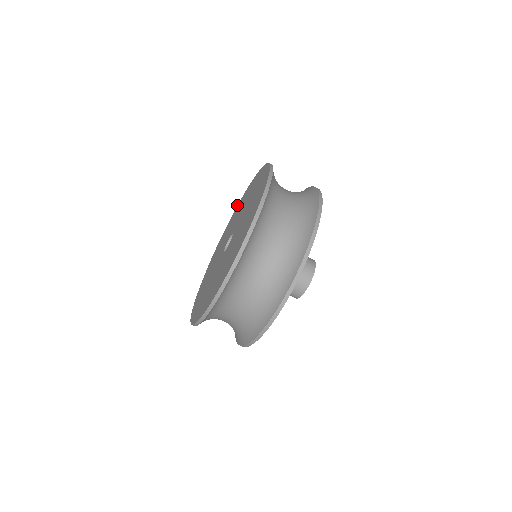
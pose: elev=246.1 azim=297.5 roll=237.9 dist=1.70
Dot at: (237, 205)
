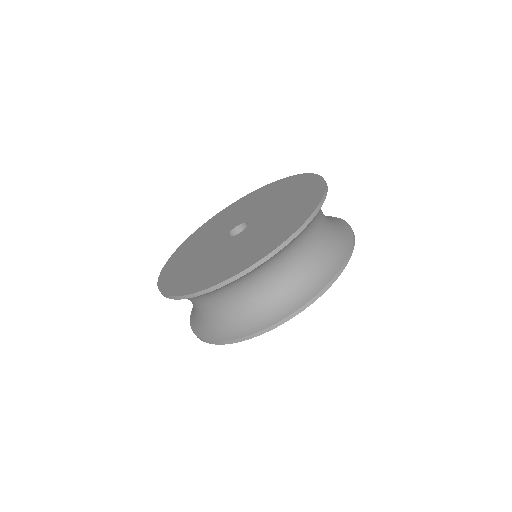
Dot at: occluded
